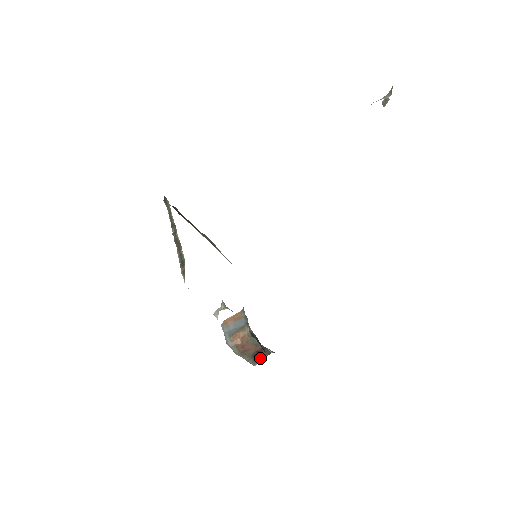
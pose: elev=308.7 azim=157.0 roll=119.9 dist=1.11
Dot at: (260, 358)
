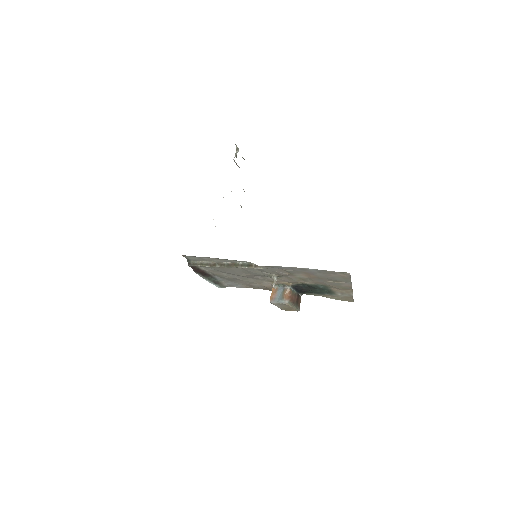
Dot at: (299, 303)
